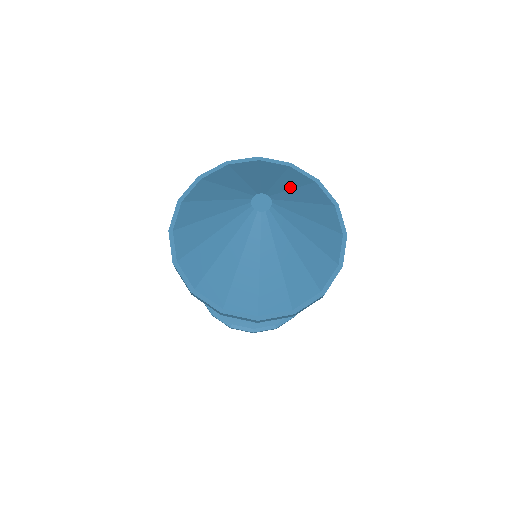
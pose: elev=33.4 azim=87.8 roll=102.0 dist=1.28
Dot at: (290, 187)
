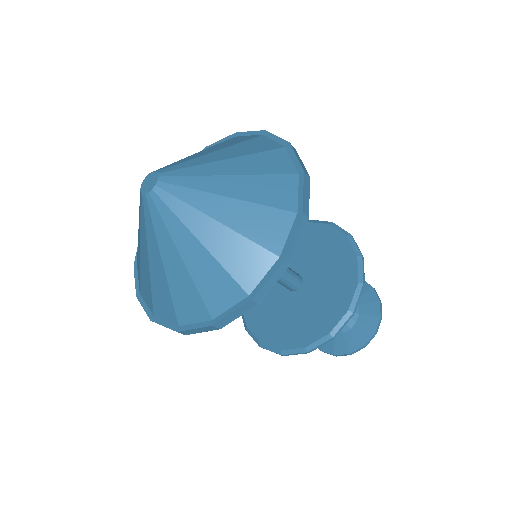
Dot at: (192, 155)
